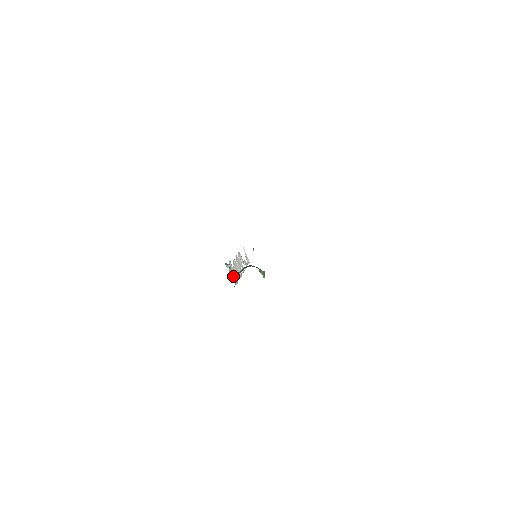
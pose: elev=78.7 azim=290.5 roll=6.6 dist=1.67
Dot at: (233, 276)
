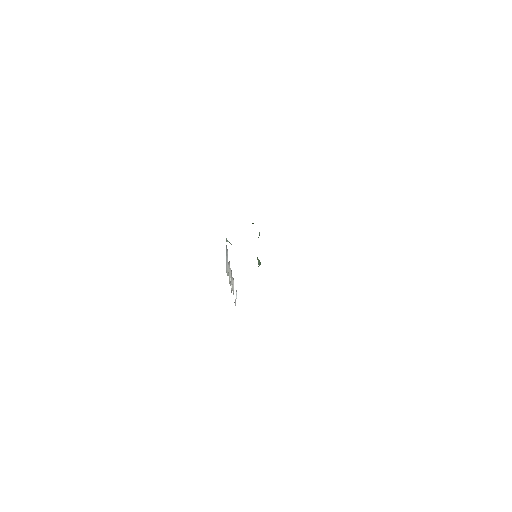
Dot at: (226, 262)
